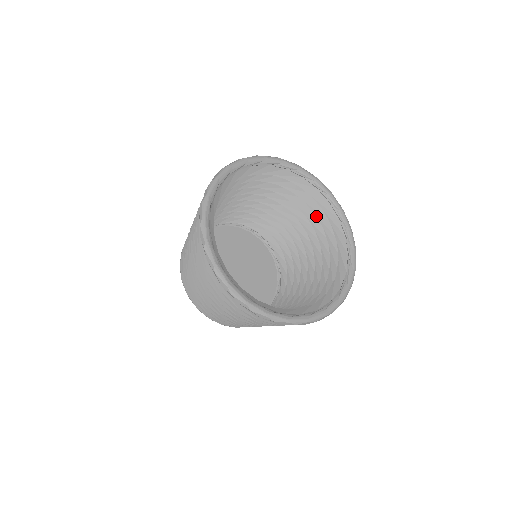
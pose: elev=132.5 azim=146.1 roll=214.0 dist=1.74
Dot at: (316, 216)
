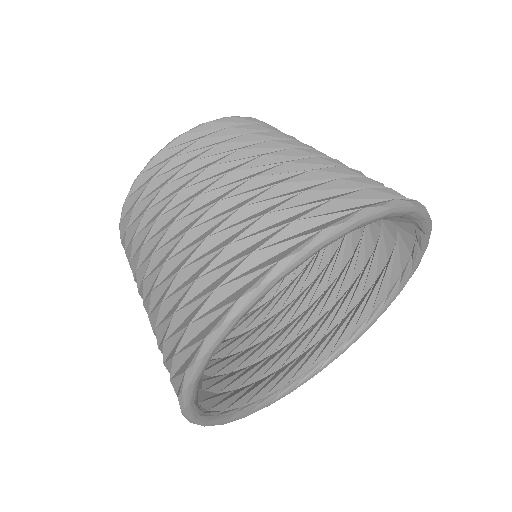
Dot at: occluded
